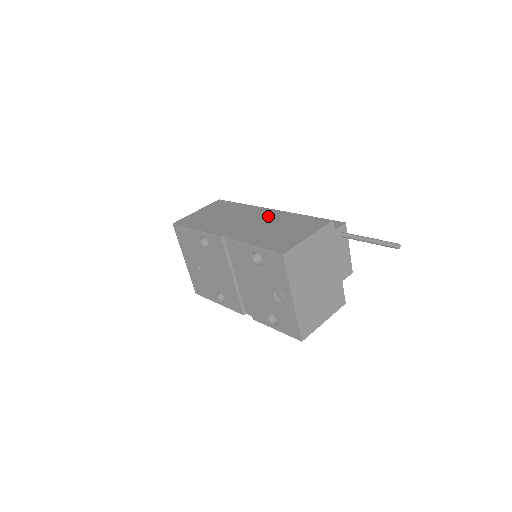
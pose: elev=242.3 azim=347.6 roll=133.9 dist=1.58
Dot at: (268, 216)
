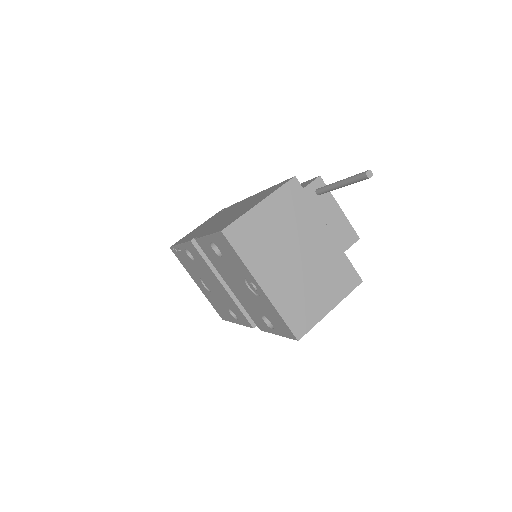
Dot at: (243, 203)
